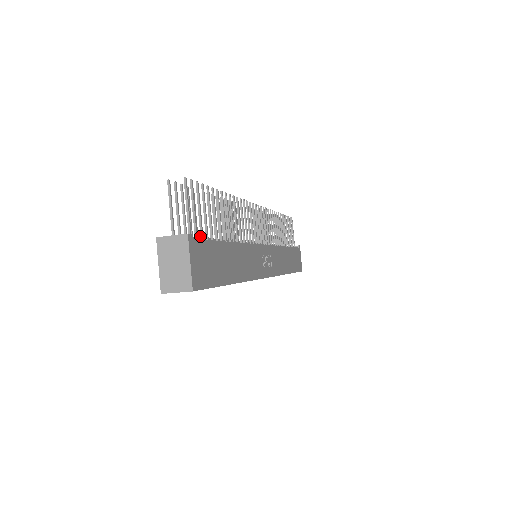
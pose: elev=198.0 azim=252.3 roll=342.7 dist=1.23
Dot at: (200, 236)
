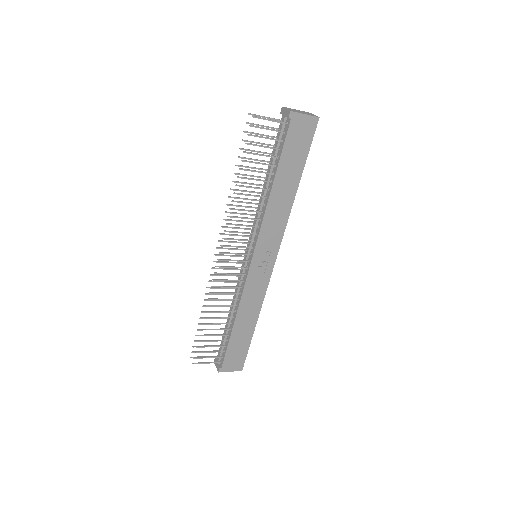
Dot at: (222, 352)
